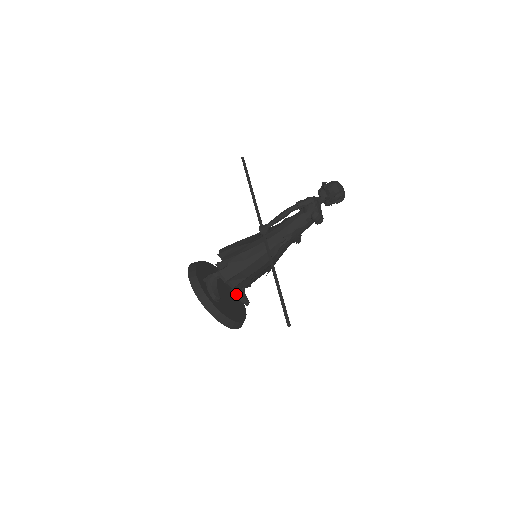
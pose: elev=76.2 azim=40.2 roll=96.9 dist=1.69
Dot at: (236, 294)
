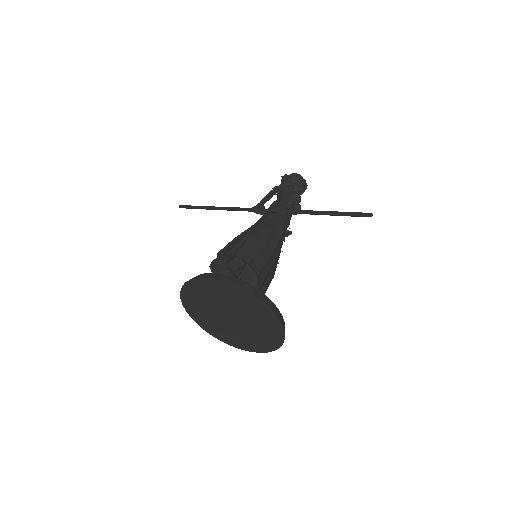
Dot at: occluded
